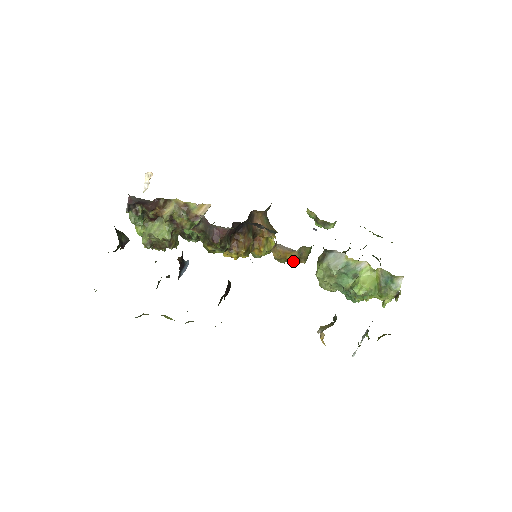
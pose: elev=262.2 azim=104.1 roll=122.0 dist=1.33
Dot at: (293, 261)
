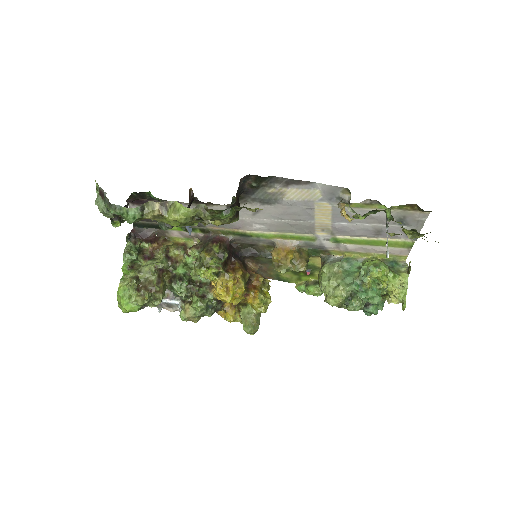
Dot at: (294, 265)
